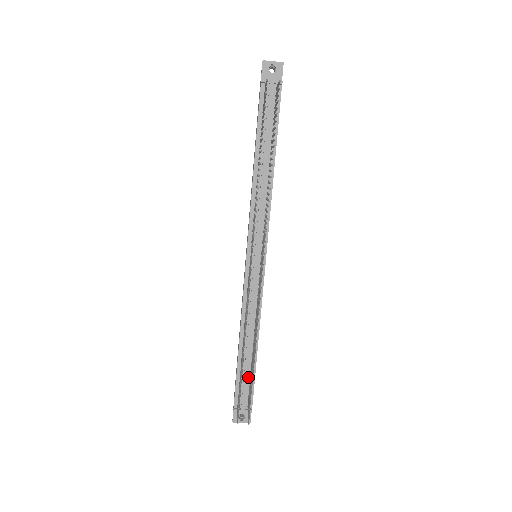
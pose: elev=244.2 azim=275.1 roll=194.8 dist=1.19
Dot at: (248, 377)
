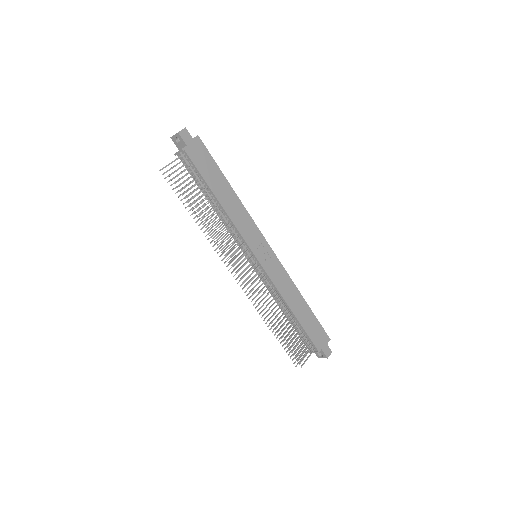
Dot at: (302, 332)
